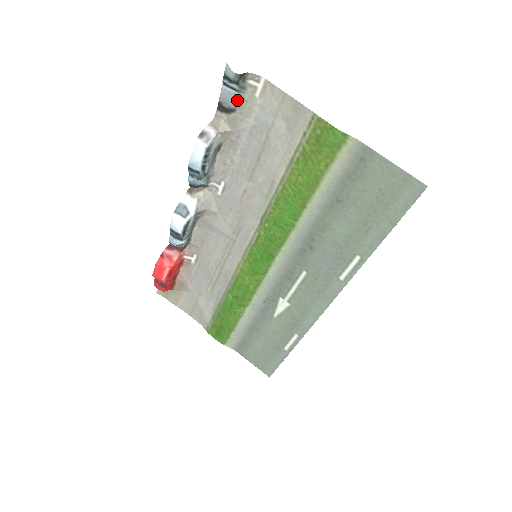
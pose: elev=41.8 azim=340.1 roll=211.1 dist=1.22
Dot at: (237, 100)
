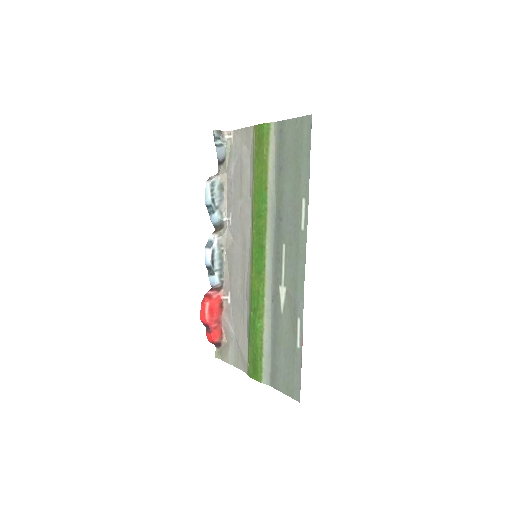
Dot at: (224, 152)
